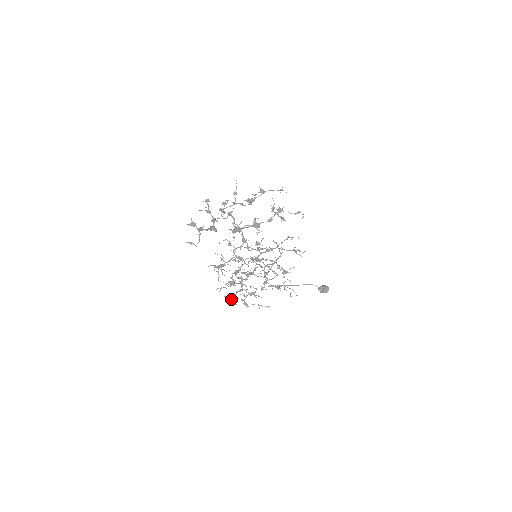
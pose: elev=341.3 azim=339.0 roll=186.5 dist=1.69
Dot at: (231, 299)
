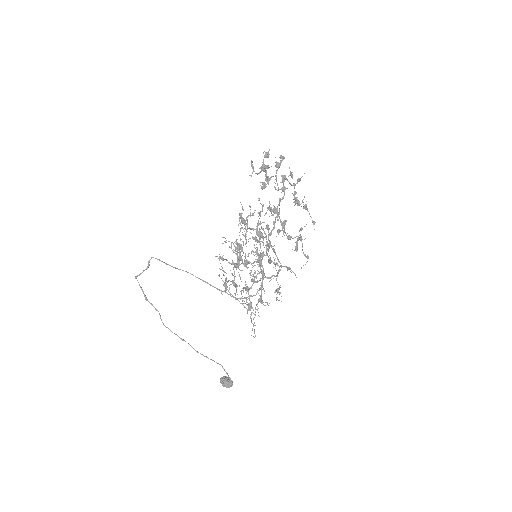
Dot at: occluded
